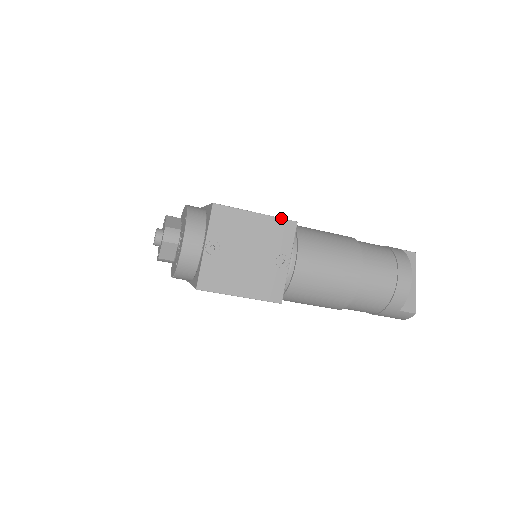
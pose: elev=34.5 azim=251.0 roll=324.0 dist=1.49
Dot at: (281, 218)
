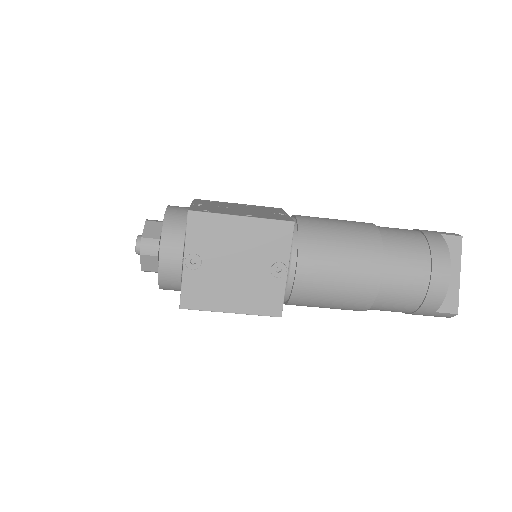
Dot at: (273, 219)
